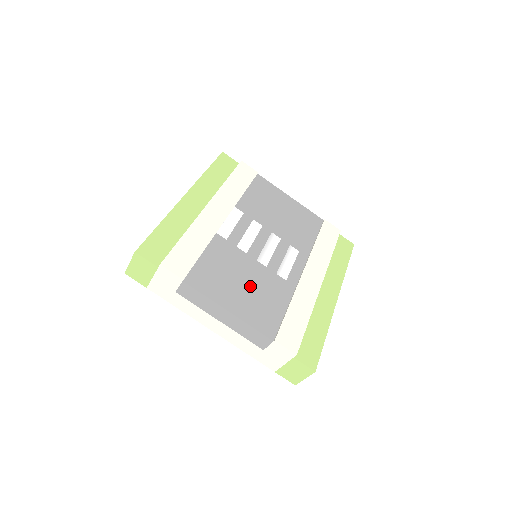
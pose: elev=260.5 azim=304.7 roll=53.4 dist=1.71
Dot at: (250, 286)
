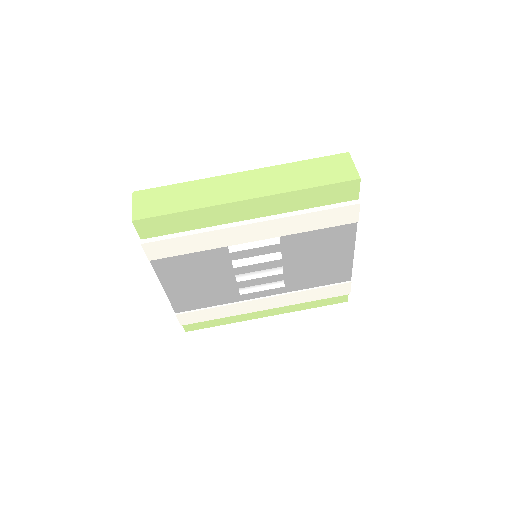
Dot at: (203, 285)
